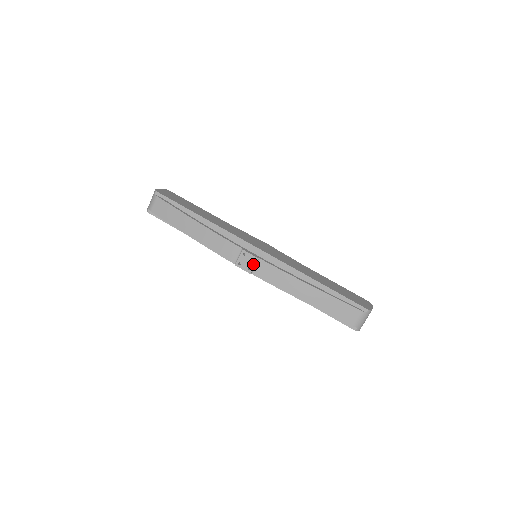
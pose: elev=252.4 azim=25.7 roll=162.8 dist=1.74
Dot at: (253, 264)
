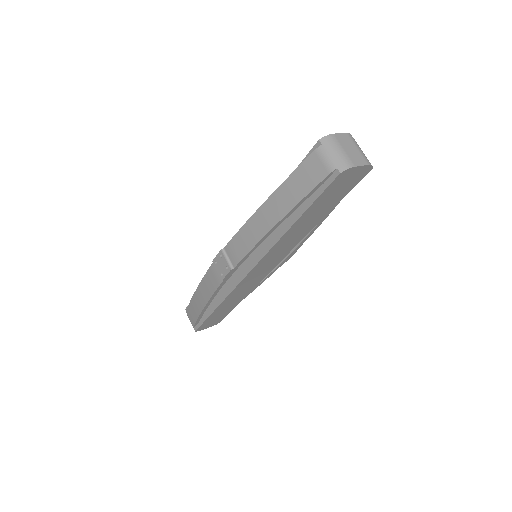
Dot at: (224, 260)
